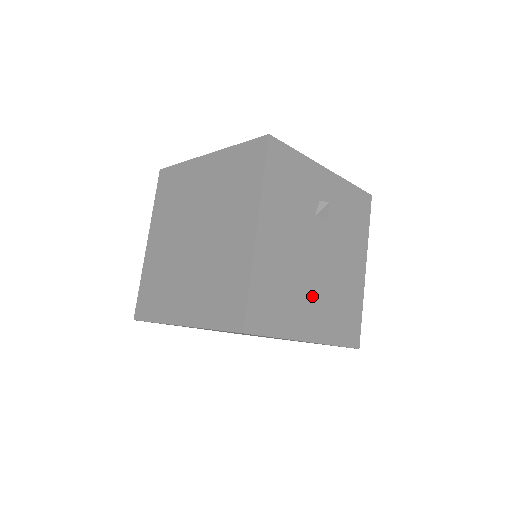
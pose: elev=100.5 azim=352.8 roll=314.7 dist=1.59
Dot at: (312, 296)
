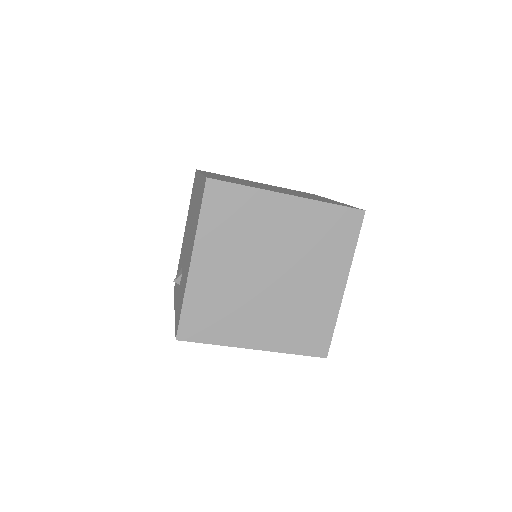
Dot at: occluded
